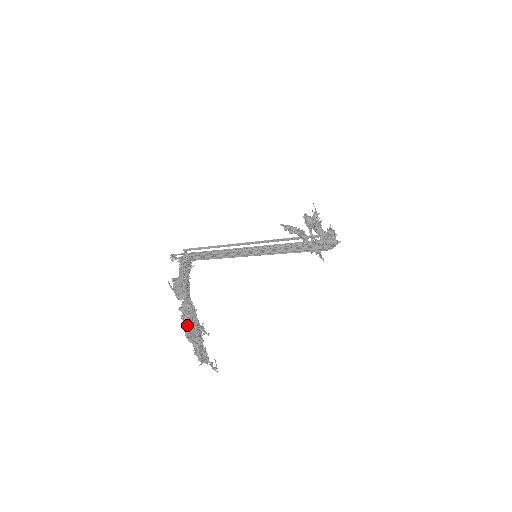
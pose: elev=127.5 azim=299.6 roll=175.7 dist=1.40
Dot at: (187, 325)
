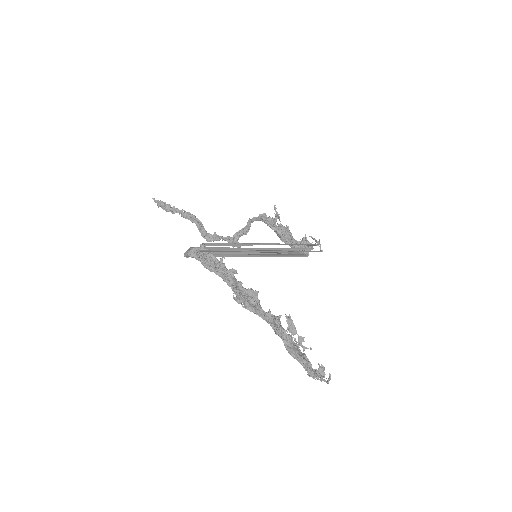
Dot at: (287, 342)
